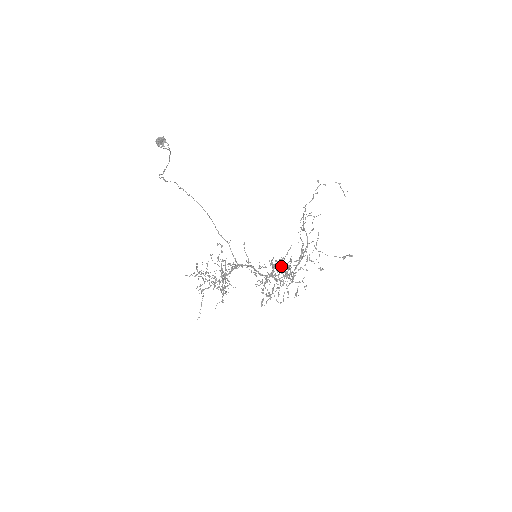
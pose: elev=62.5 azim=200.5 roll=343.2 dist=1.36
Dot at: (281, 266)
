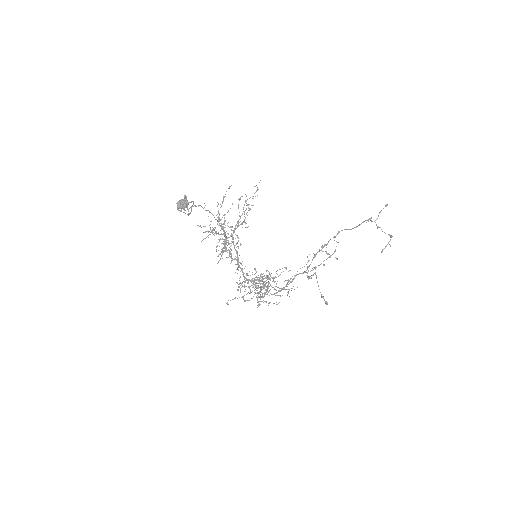
Dot at: occluded
